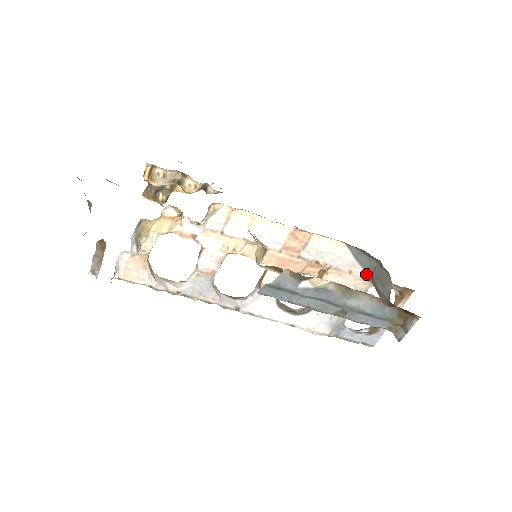
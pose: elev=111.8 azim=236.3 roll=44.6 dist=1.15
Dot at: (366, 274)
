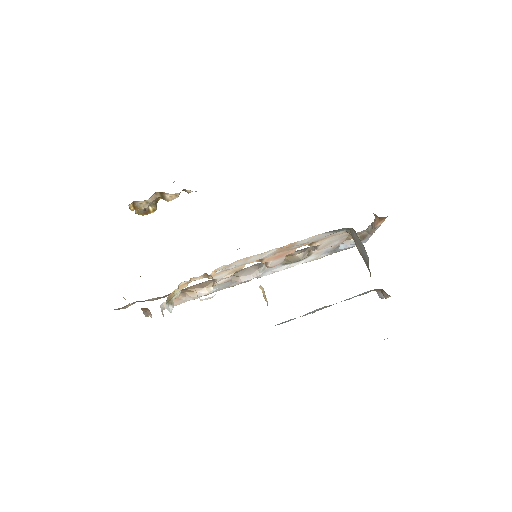
Dot at: (346, 231)
